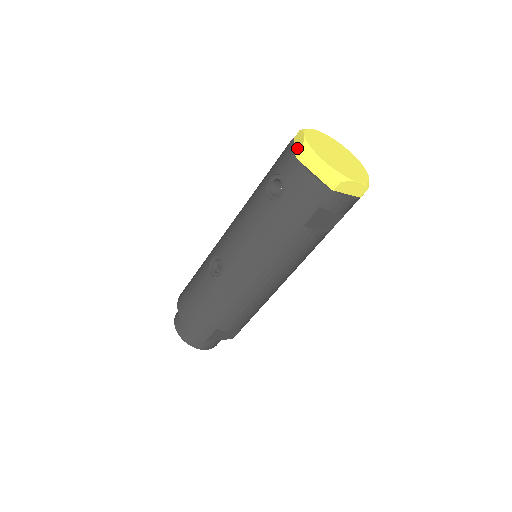
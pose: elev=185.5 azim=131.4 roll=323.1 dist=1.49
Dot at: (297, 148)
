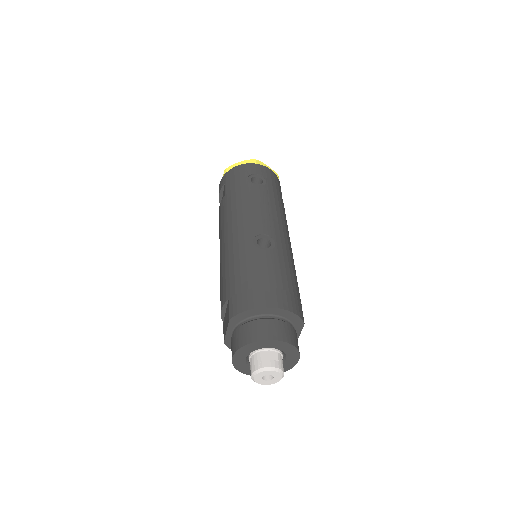
Dot at: (246, 164)
